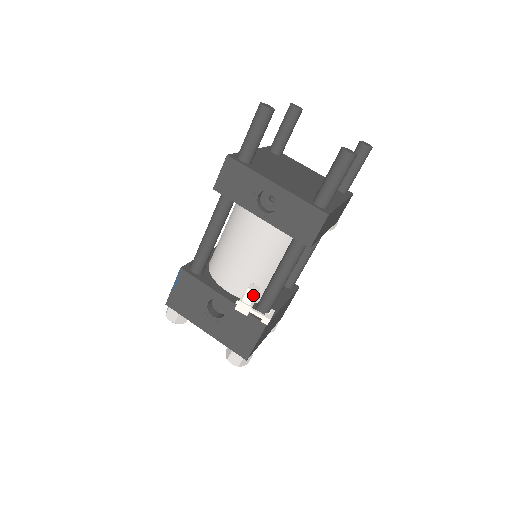
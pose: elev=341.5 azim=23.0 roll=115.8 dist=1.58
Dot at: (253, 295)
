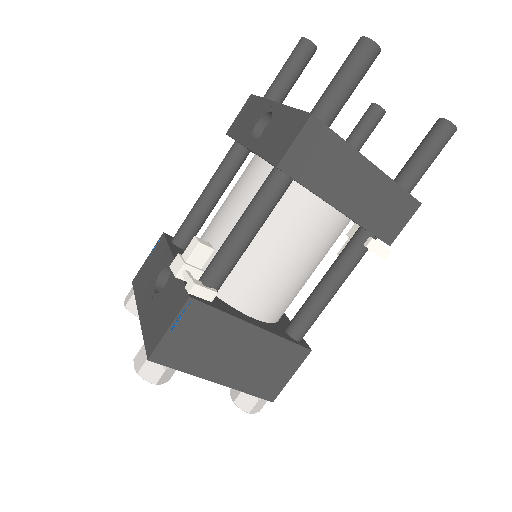
Dot at: (195, 246)
